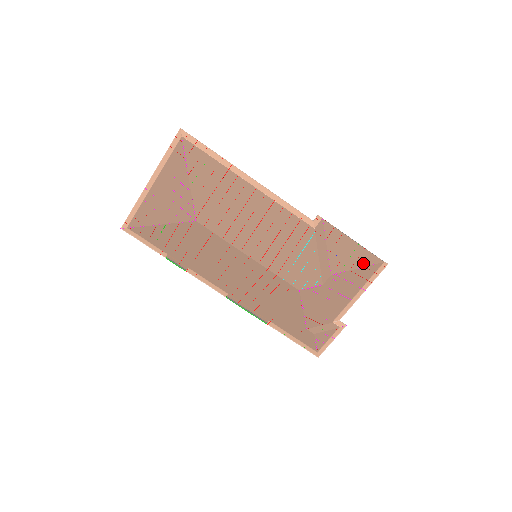
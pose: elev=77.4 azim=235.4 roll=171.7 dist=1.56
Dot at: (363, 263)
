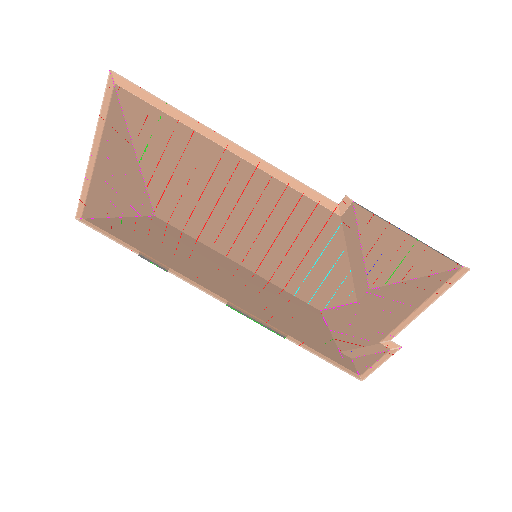
Dot at: (424, 270)
